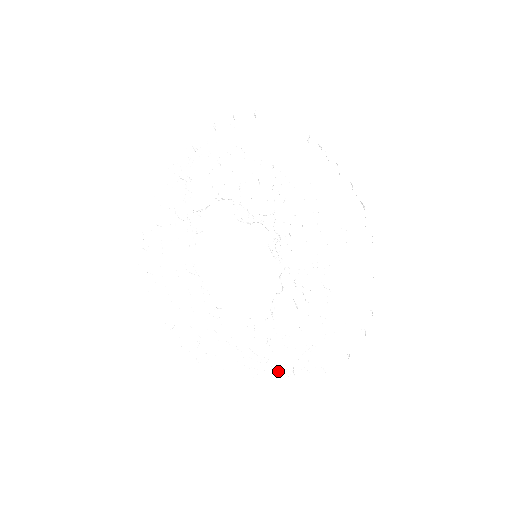
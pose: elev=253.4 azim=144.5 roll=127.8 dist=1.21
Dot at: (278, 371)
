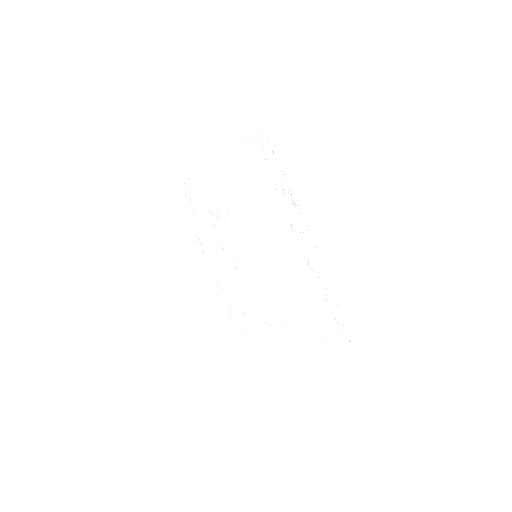
Dot at: (295, 355)
